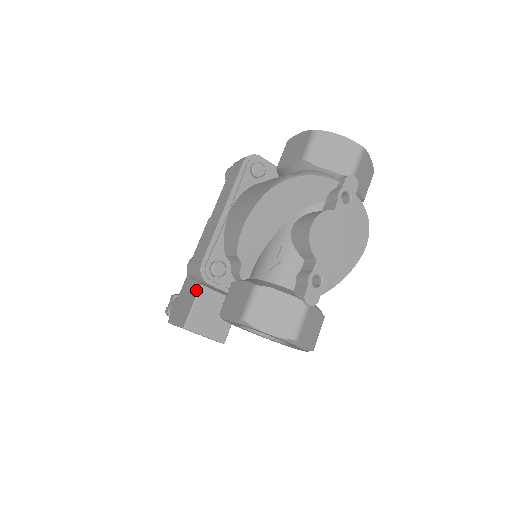
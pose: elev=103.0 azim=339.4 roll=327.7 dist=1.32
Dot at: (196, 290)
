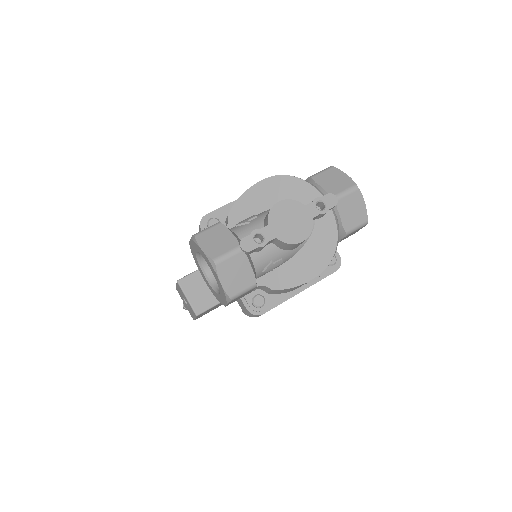
Dot at: occluded
